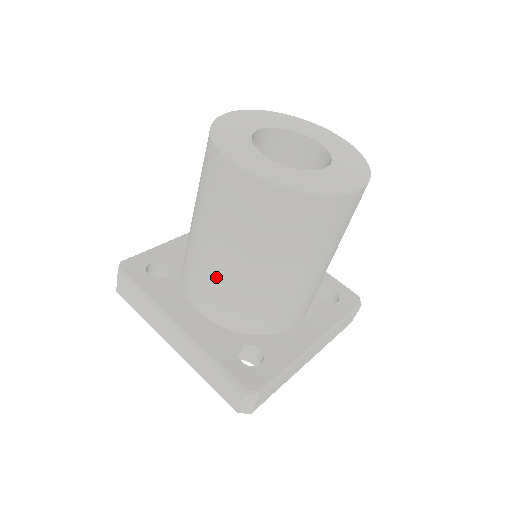
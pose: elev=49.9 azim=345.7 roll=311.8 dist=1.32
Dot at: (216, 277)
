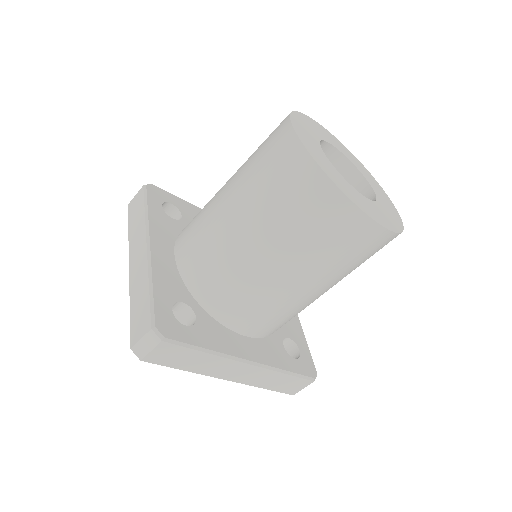
Dot at: (290, 306)
